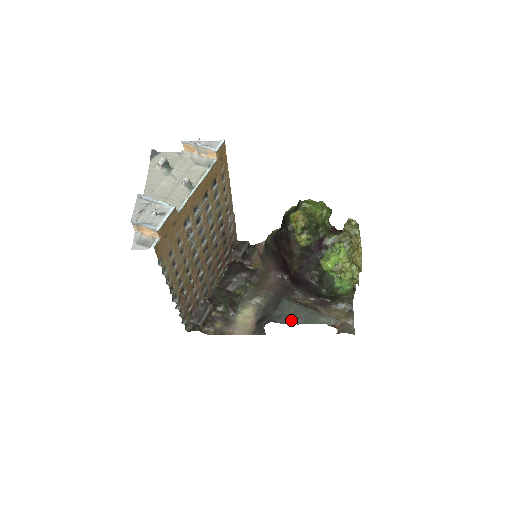
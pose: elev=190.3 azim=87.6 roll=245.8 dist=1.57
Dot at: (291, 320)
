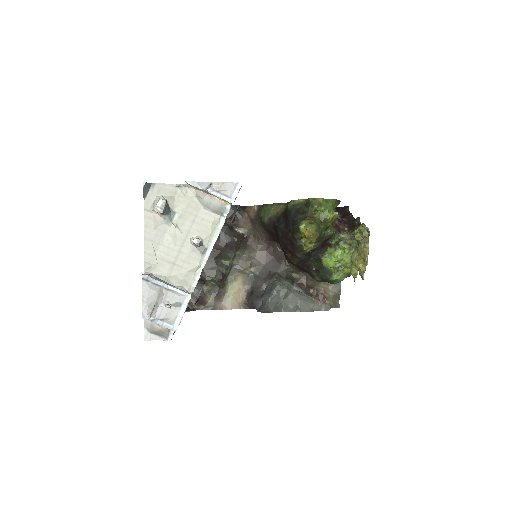
Dot at: (284, 307)
